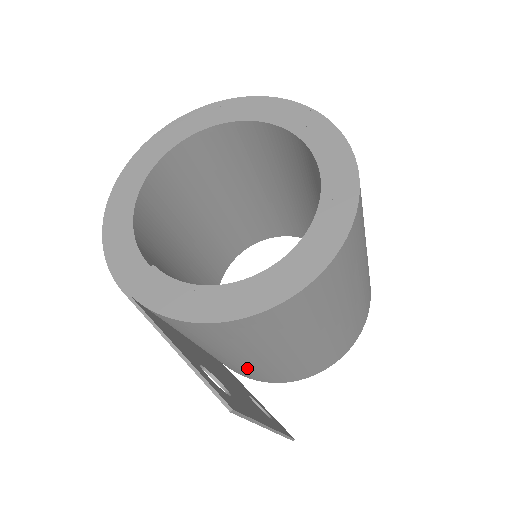
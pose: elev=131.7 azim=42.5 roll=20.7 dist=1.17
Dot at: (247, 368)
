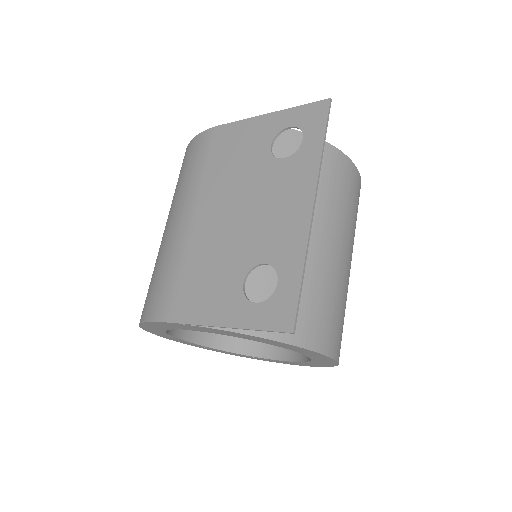
Dot at: occluded
